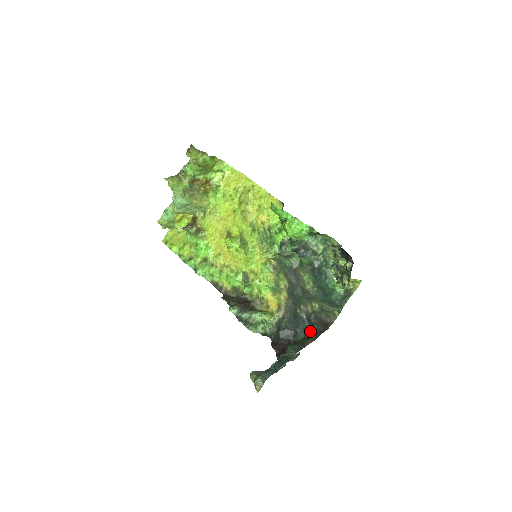
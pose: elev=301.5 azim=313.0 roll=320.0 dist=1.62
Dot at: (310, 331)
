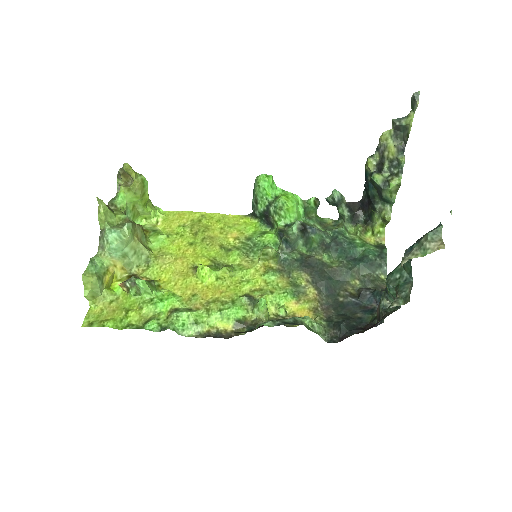
Dot at: (373, 307)
